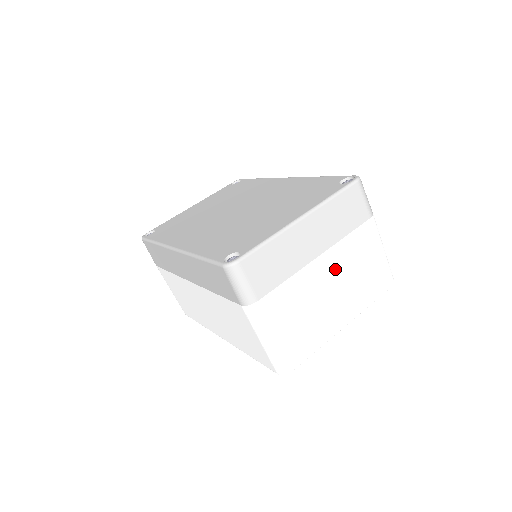
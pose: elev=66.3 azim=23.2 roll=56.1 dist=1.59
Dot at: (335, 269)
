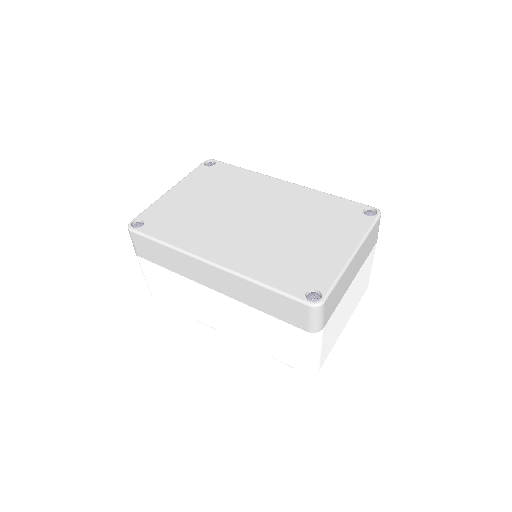
Dot at: (355, 287)
